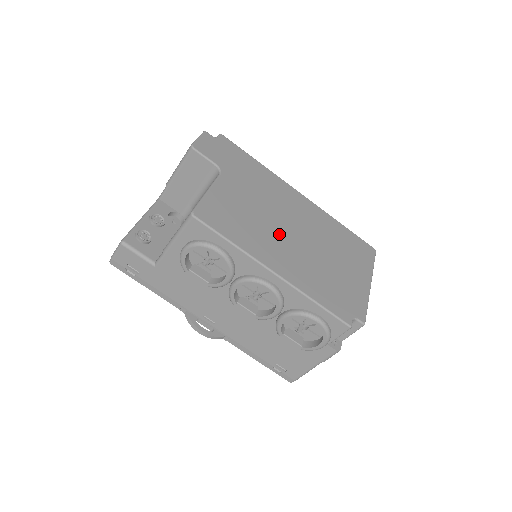
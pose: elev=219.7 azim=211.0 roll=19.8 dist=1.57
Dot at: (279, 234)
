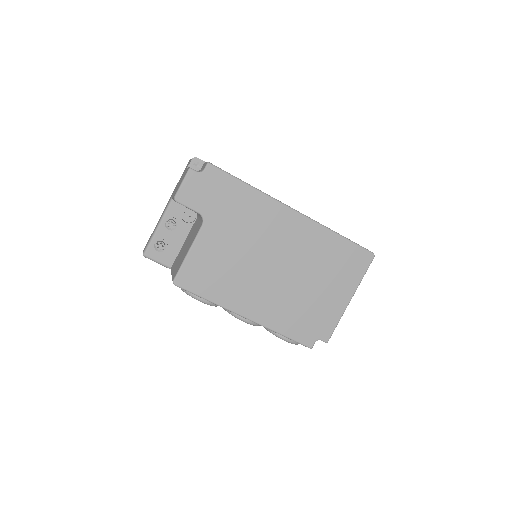
Dot at: (257, 275)
